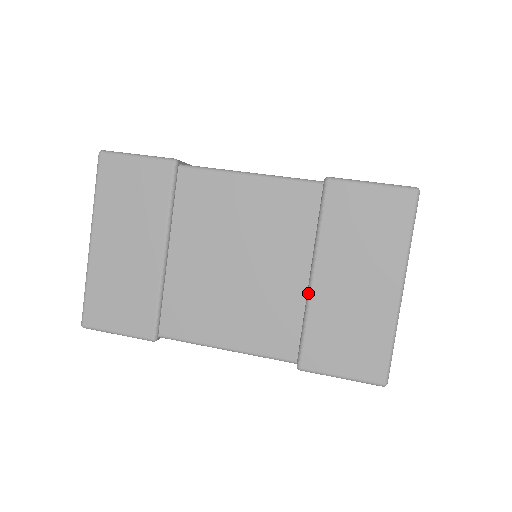
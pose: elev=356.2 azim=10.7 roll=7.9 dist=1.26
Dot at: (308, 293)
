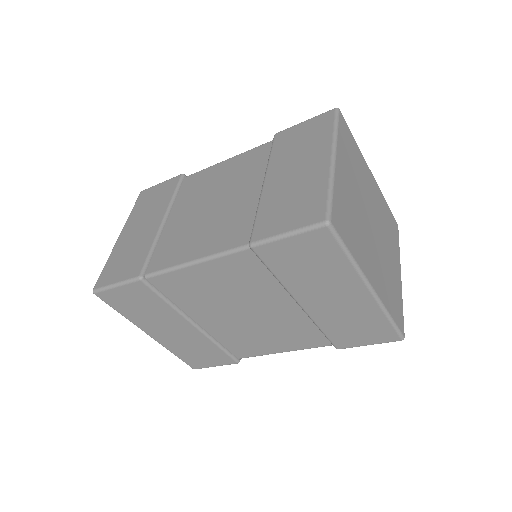
Dot at: (260, 194)
